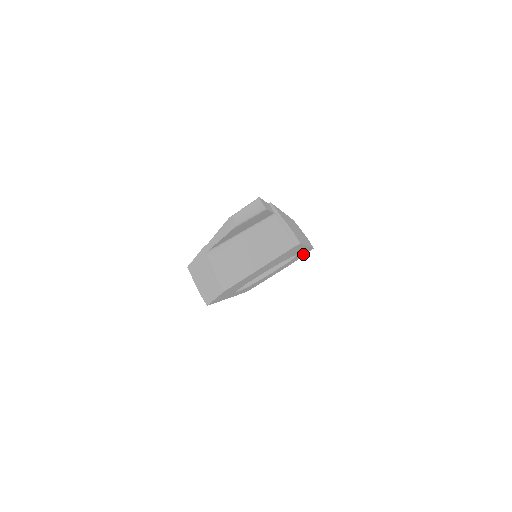
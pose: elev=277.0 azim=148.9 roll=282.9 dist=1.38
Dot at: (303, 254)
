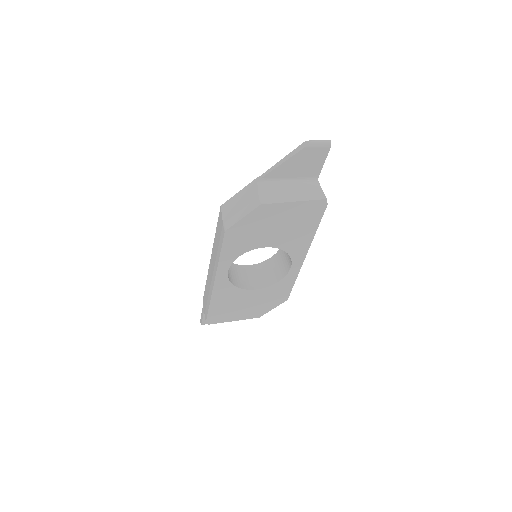
Dot at: (279, 298)
